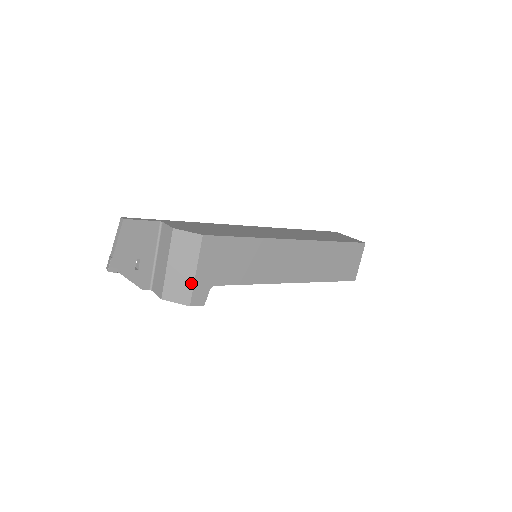
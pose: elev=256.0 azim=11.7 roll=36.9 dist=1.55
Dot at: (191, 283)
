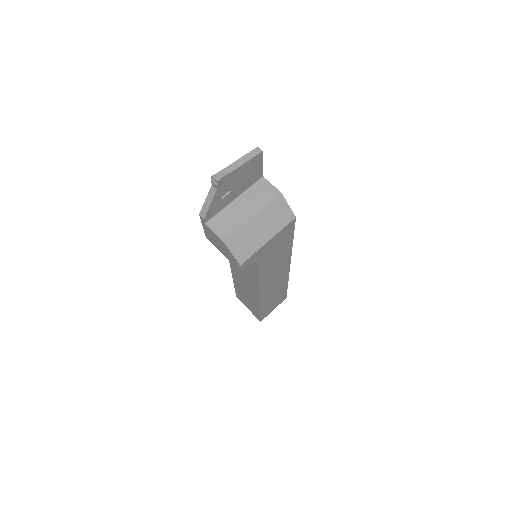
Dot at: (257, 247)
